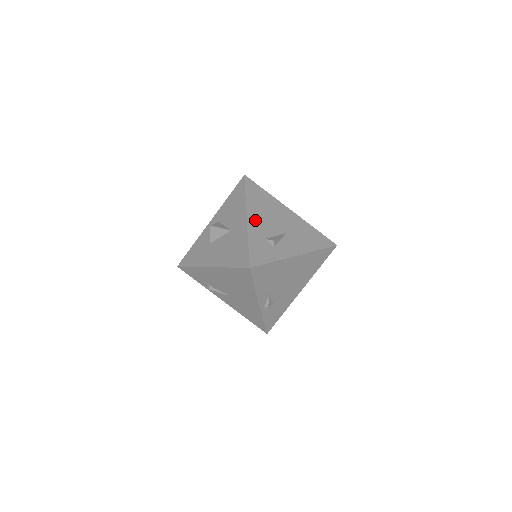
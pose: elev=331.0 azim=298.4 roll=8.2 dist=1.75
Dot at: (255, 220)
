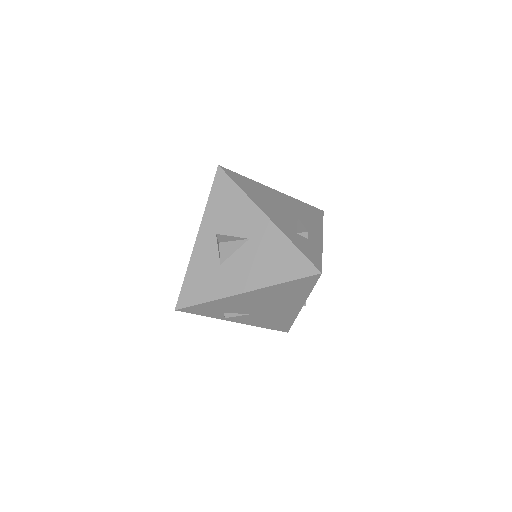
Dot at: (273, 216)
